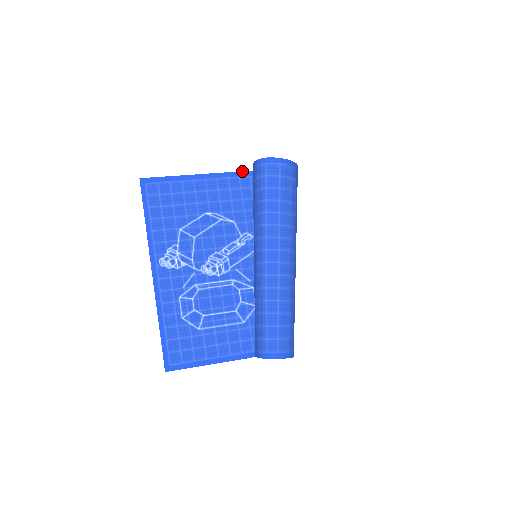
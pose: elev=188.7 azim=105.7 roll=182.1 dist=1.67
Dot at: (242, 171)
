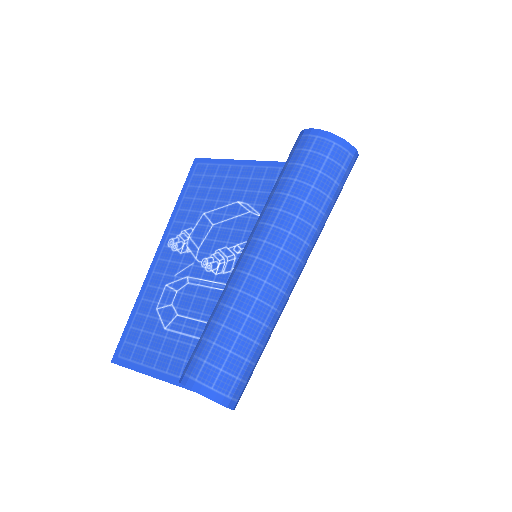
Dot at: occluded
